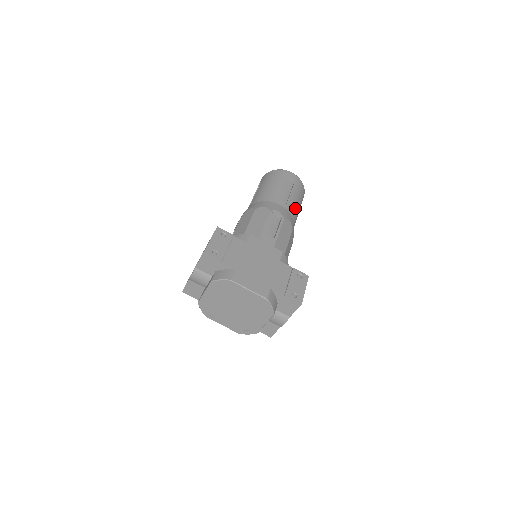
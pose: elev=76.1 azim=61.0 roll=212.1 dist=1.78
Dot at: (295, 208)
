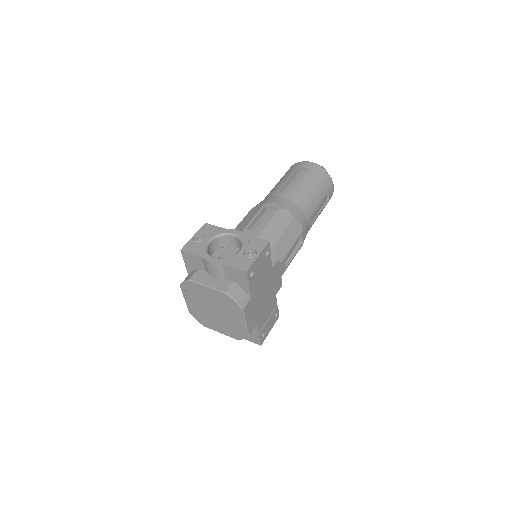
Dot at: occluded
